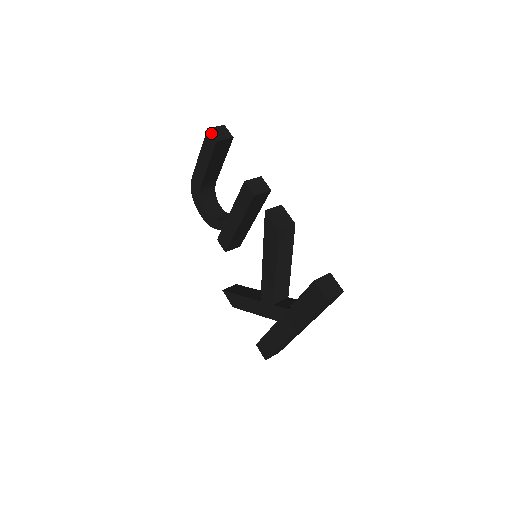
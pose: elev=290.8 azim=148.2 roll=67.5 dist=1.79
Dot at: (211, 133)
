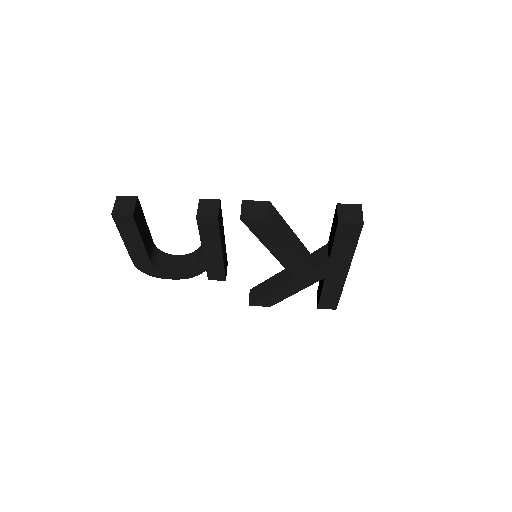
Dot at: (119, 215)
